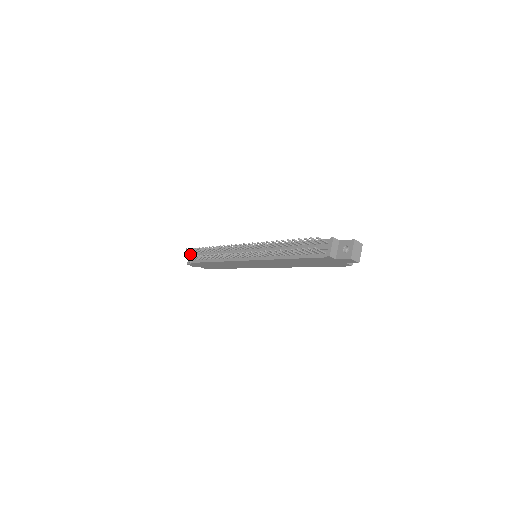
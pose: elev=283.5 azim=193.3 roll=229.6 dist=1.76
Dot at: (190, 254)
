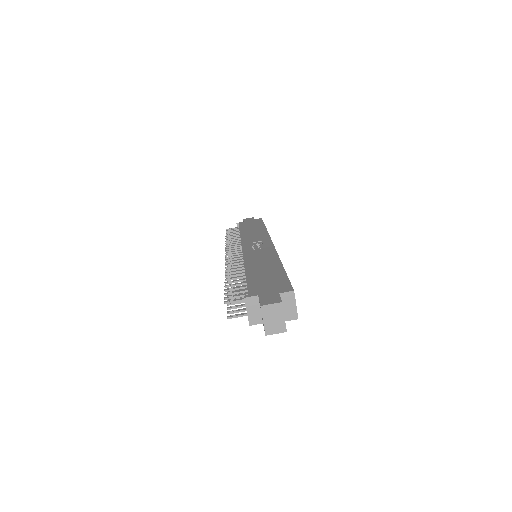
Dot at: occluded
